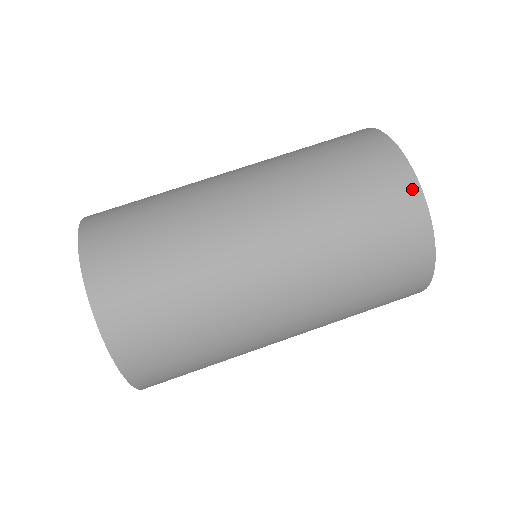
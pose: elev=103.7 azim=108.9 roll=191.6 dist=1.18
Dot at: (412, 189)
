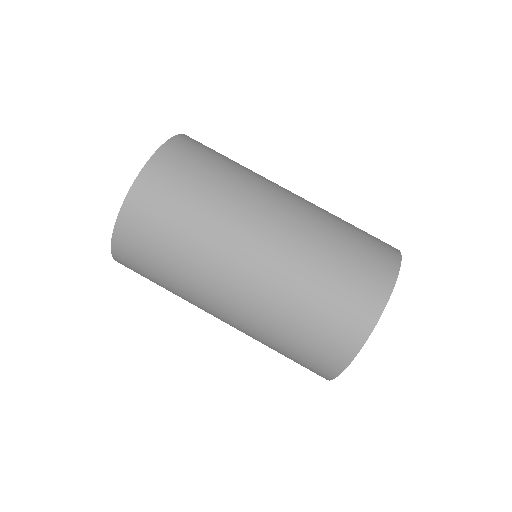
Dot at: (348, 354)
